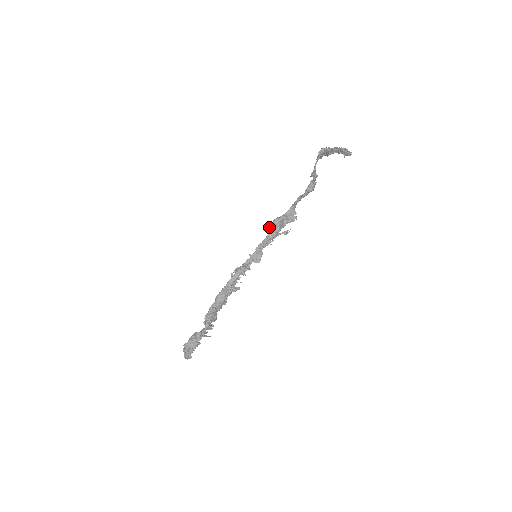
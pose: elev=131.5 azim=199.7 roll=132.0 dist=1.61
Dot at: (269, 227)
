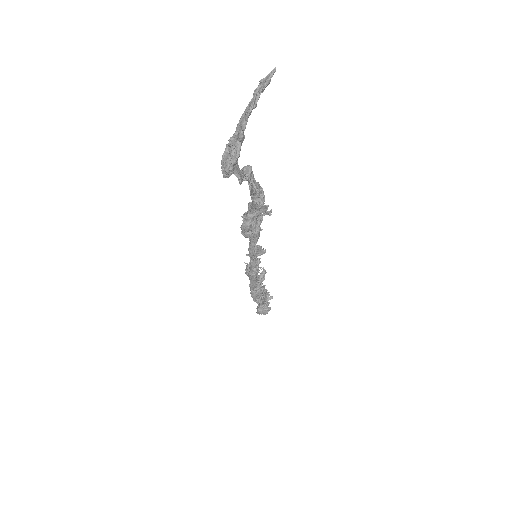
Dot at: occluded
